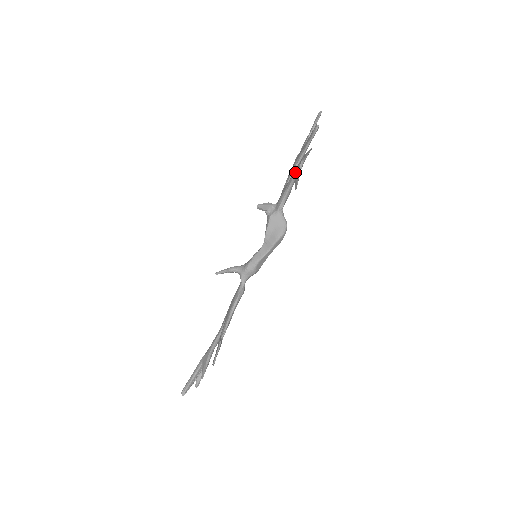
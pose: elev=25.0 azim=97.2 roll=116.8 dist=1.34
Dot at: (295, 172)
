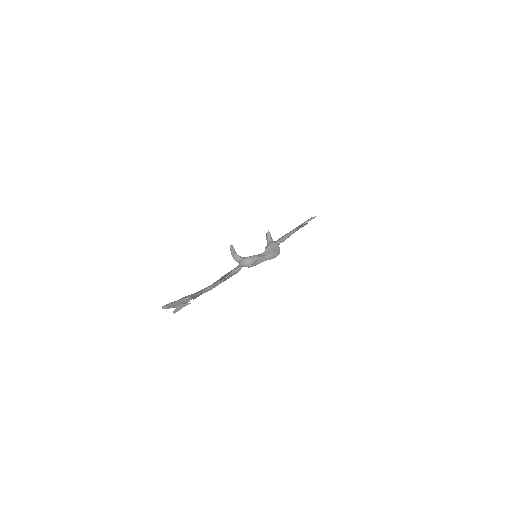
Dot at: (297, 227)
